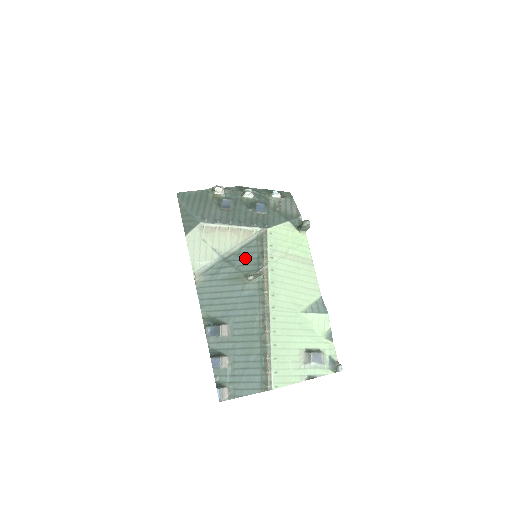
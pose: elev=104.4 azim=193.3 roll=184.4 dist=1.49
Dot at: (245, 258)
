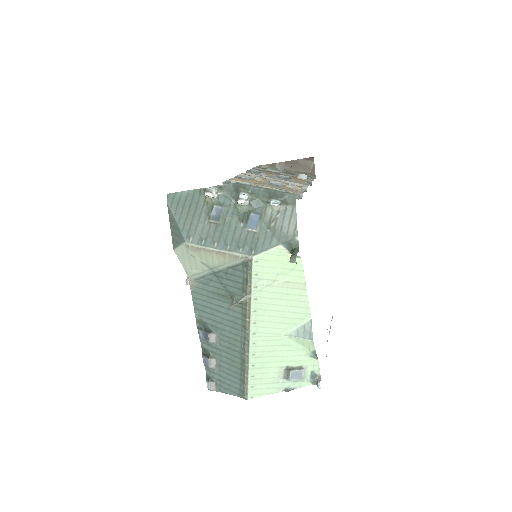
Dot at: (231, 279)
